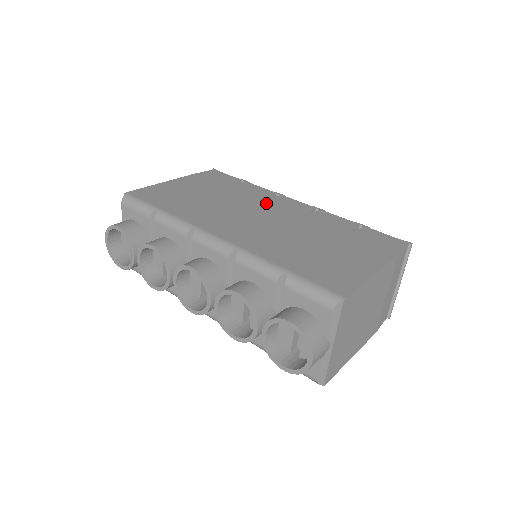
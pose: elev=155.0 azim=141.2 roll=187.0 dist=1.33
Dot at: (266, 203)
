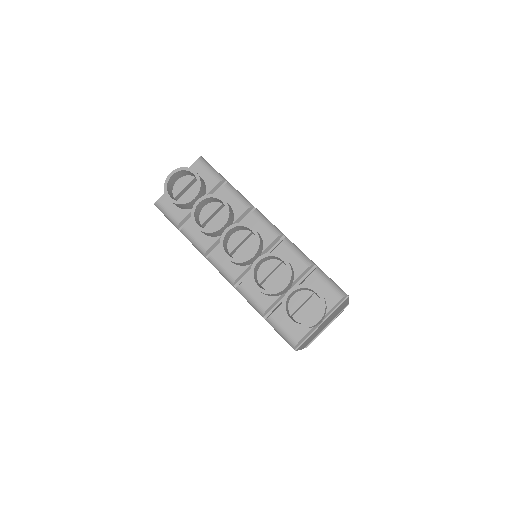
Dot at: occluded
